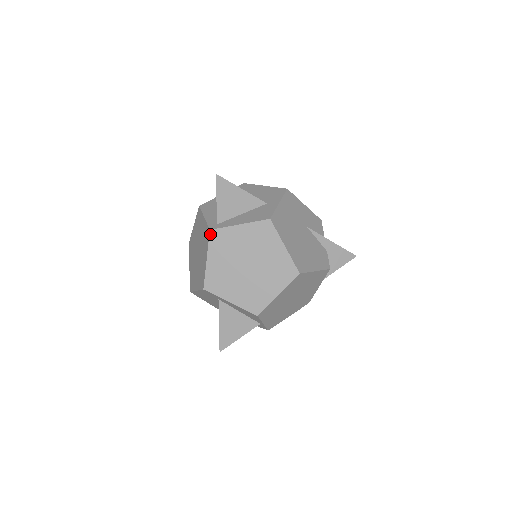
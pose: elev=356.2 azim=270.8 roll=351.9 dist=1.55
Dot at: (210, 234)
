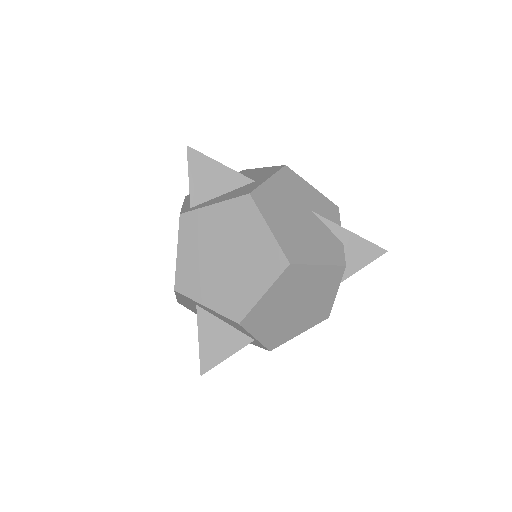
Dot at: (180, 219)
